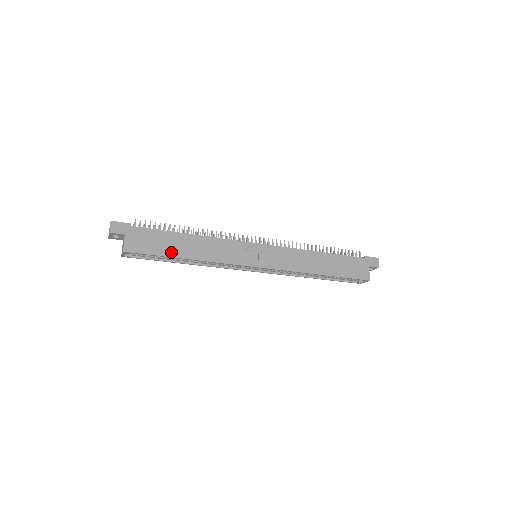
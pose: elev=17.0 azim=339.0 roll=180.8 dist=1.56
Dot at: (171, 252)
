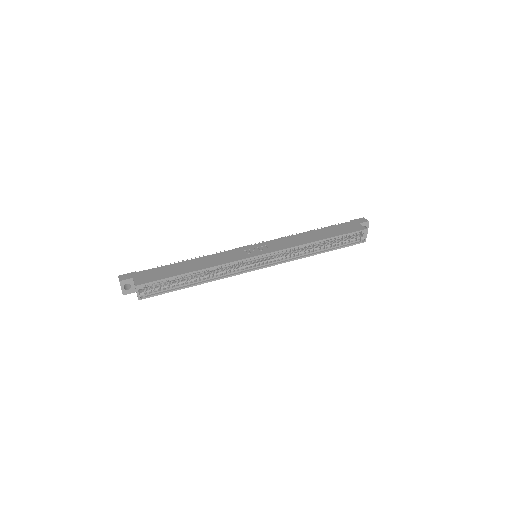
Dot at: (177, 273)
